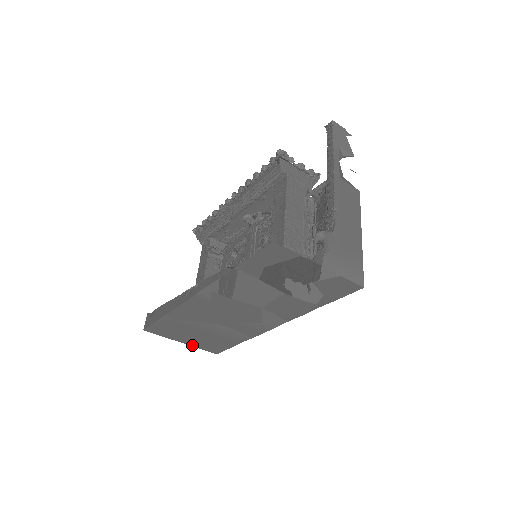
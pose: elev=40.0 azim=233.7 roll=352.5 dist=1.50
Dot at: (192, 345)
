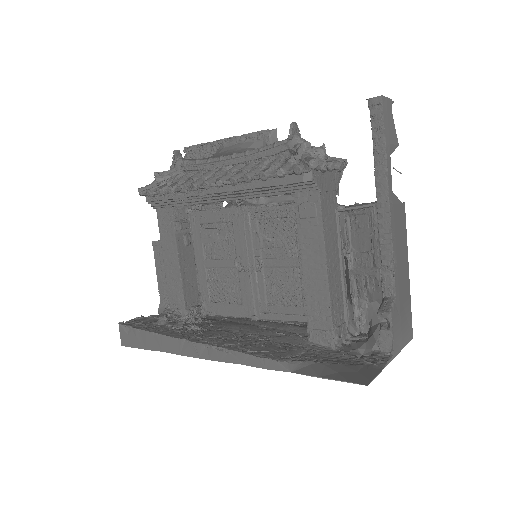
Dot at: occluded
